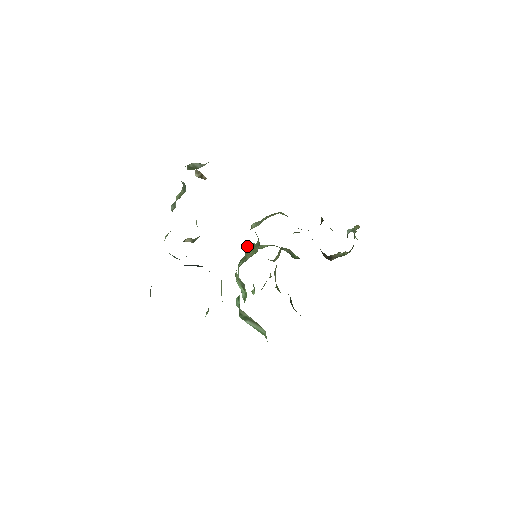
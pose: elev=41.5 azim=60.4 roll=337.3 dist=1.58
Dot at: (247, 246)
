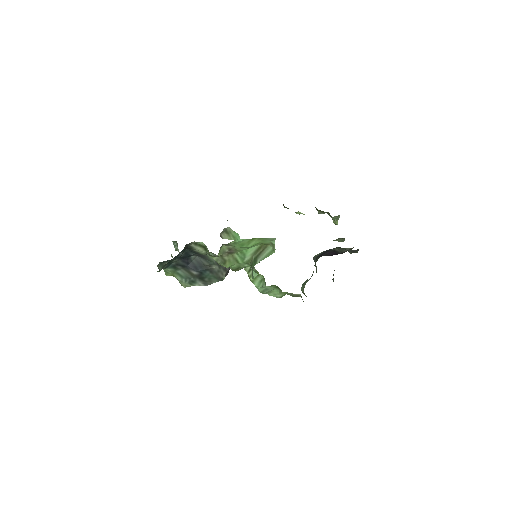
Dot at: occluded
